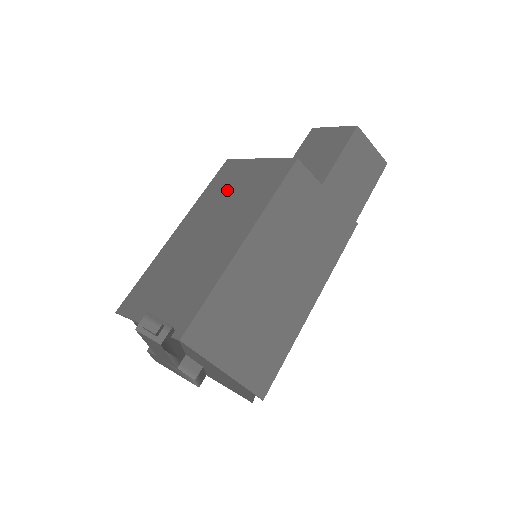
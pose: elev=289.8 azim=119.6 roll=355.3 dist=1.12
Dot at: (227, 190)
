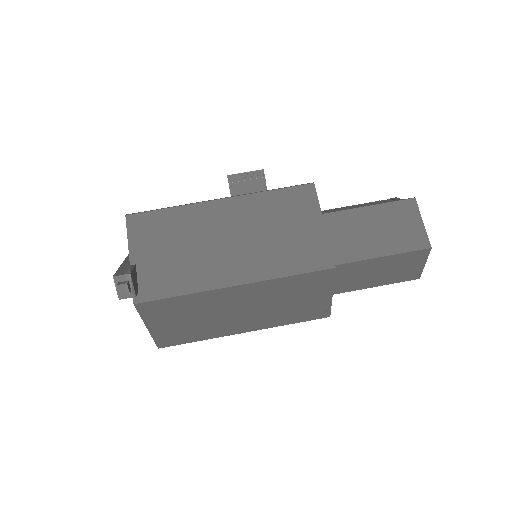
Dot at: (278, 218)
